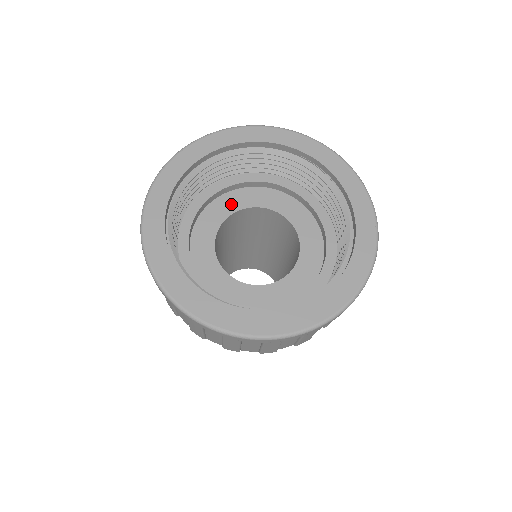
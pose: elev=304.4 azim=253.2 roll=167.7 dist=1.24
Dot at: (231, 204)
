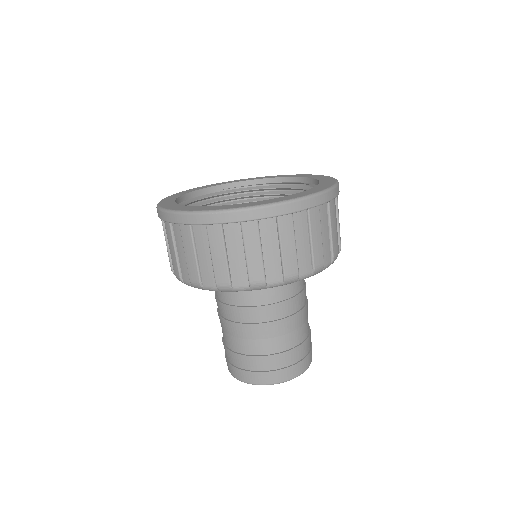
Dot at: occluded
